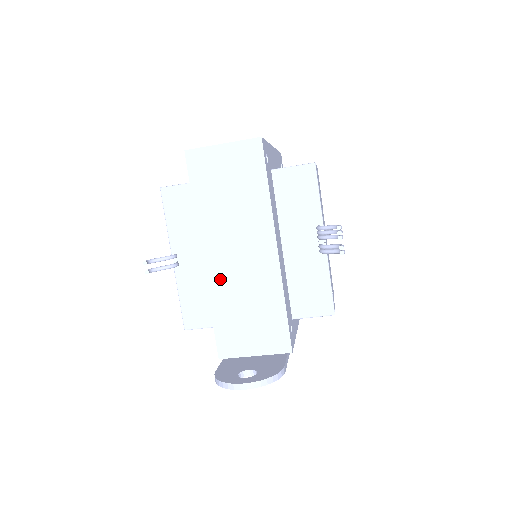
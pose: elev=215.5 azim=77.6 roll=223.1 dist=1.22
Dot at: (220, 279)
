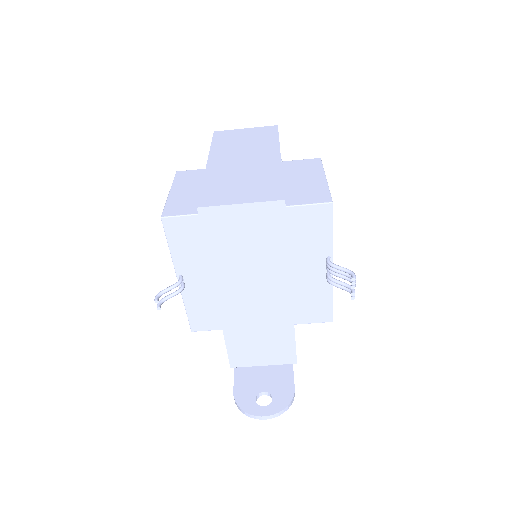
Dot at: (234, 315)
